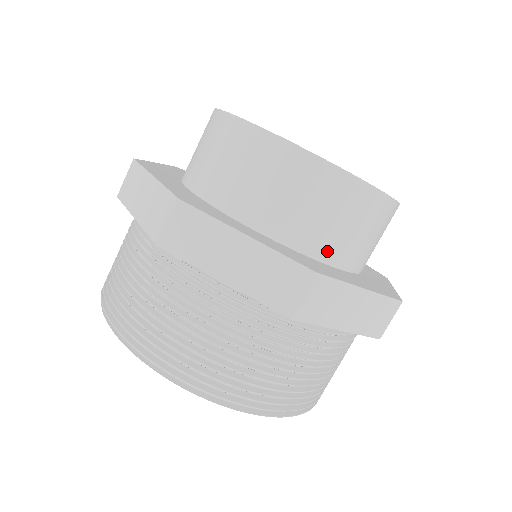
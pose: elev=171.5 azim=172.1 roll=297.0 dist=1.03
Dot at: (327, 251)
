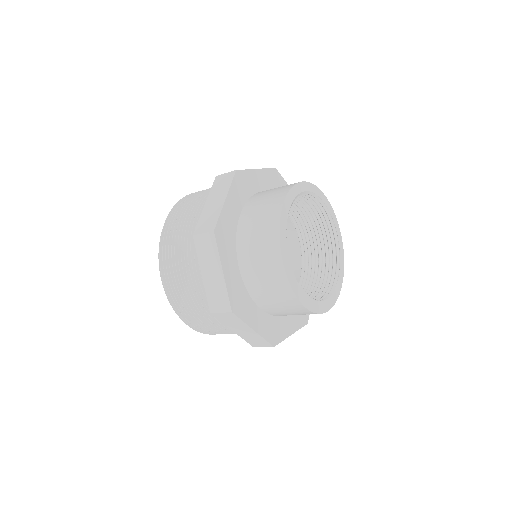
Dot at: occluded
